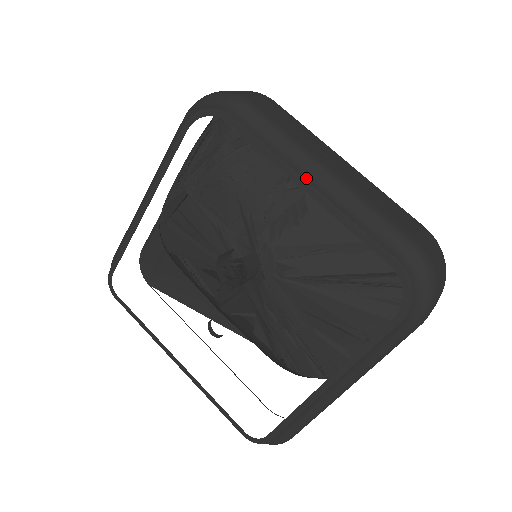
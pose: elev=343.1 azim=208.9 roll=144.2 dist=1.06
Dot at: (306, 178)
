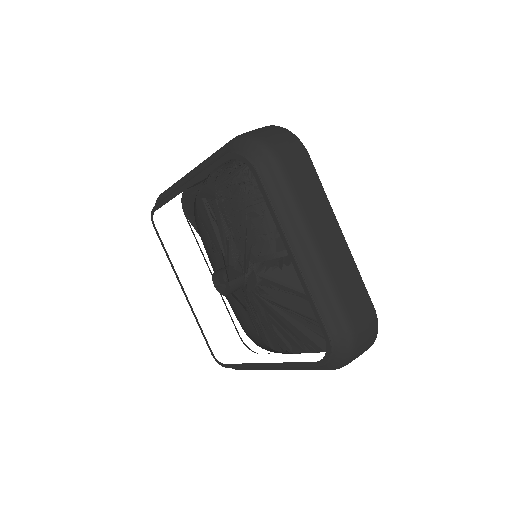
Dot at: (294, 249)
